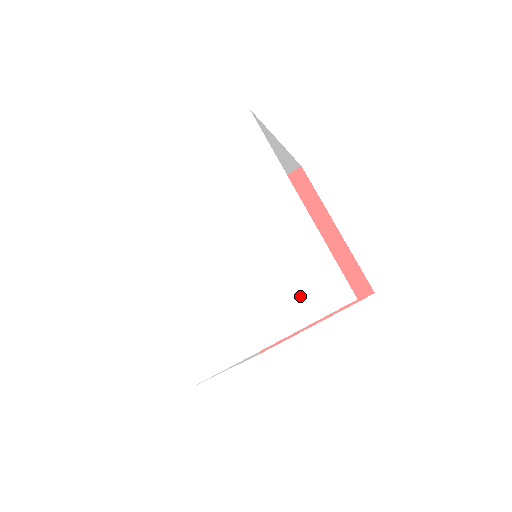
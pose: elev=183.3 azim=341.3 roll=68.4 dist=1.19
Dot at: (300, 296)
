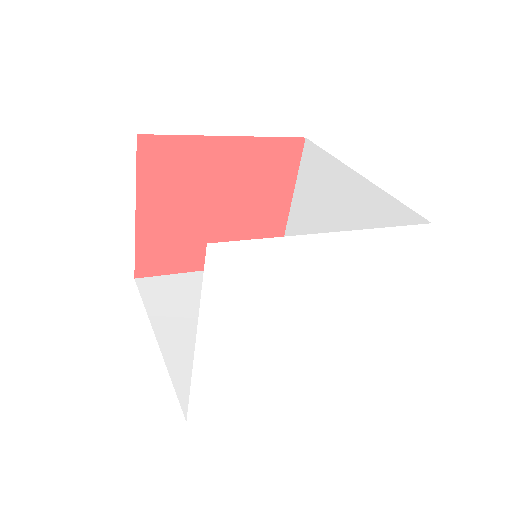
Dot at: (393, 268)
